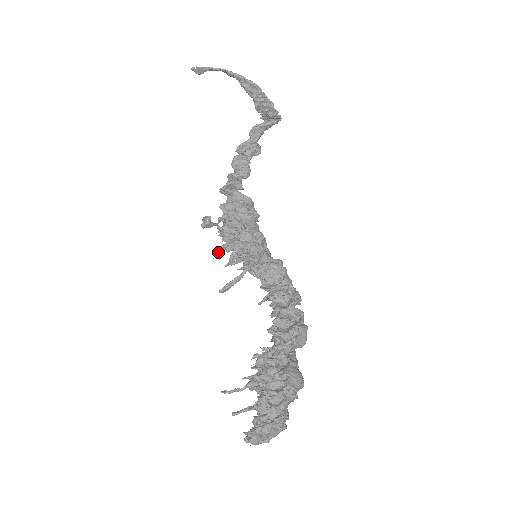
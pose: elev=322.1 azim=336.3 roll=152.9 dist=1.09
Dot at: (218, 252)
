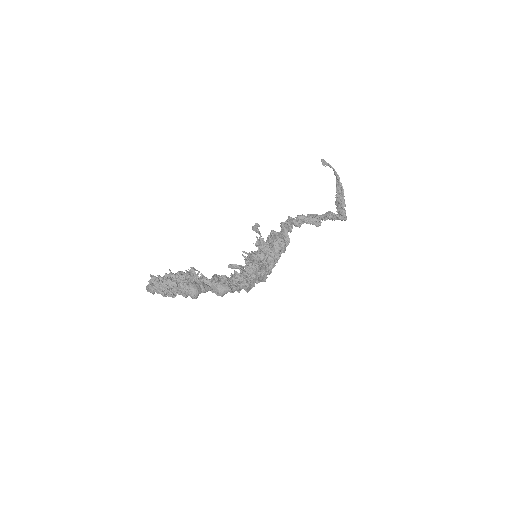
Dot at: (250, 253)
